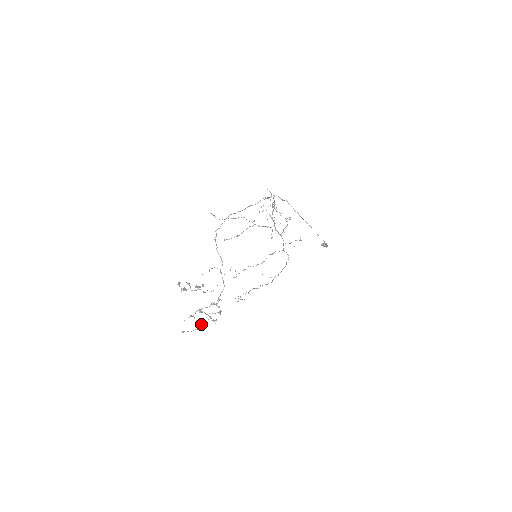
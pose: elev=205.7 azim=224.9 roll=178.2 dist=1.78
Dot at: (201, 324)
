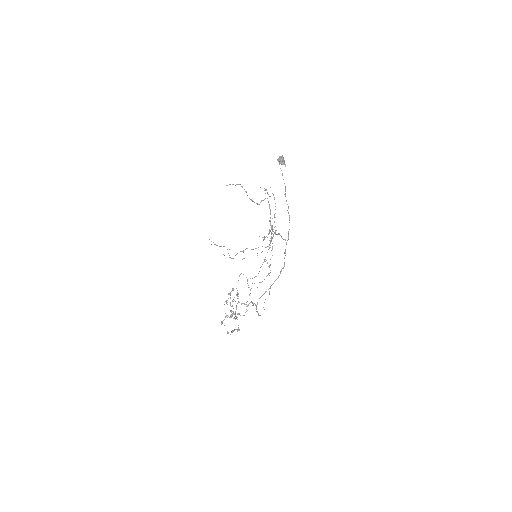
Dot at: occluded
